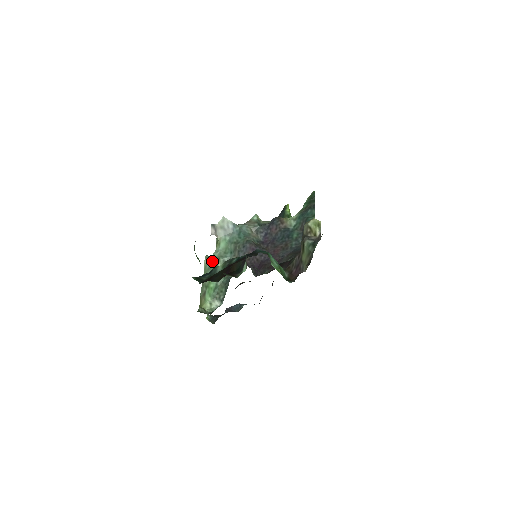
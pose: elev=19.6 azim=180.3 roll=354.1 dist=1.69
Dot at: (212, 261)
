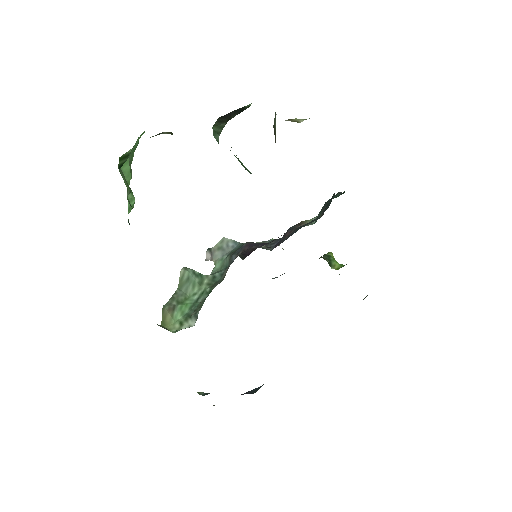
Dot at: (194, 273)
